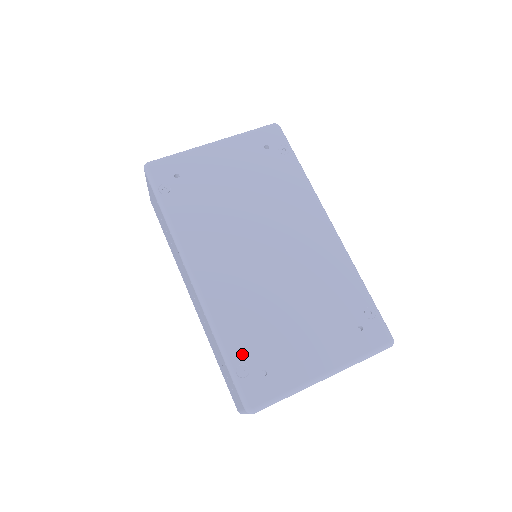
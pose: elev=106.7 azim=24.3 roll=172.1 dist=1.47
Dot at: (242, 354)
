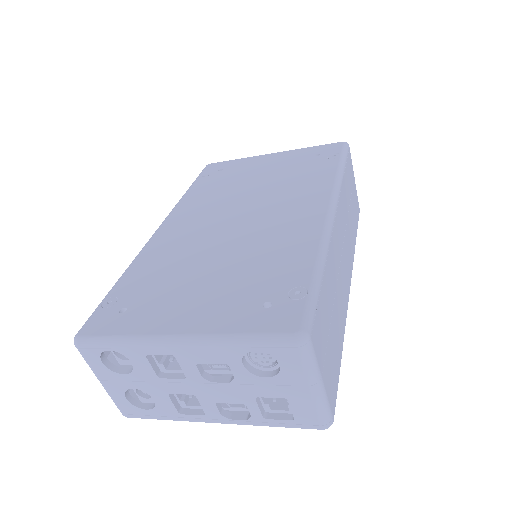
Dot at: (125, 289)
